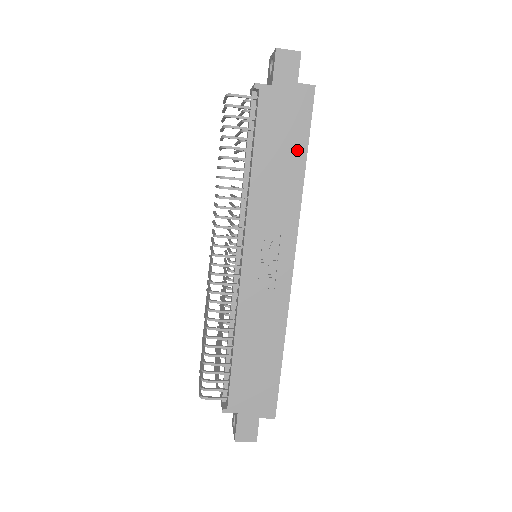
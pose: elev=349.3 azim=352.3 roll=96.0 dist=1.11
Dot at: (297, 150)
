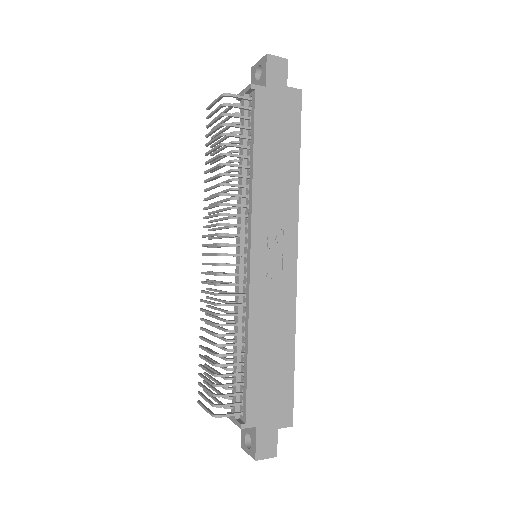
Dot at: (291, 148)
